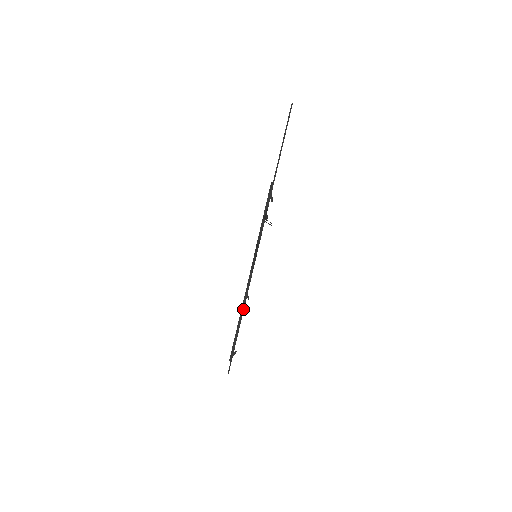
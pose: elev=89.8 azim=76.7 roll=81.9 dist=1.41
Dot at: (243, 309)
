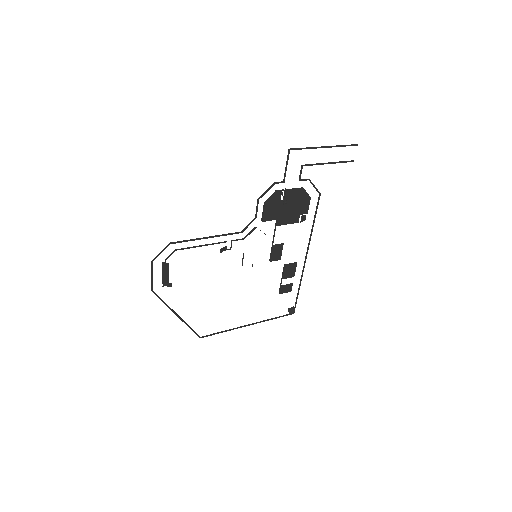
Dot at: (212, 236)
